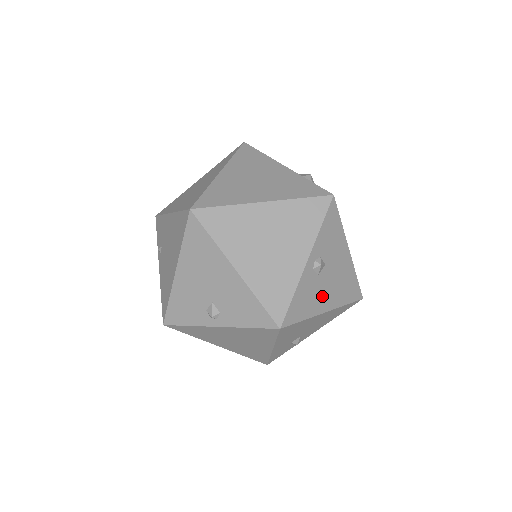
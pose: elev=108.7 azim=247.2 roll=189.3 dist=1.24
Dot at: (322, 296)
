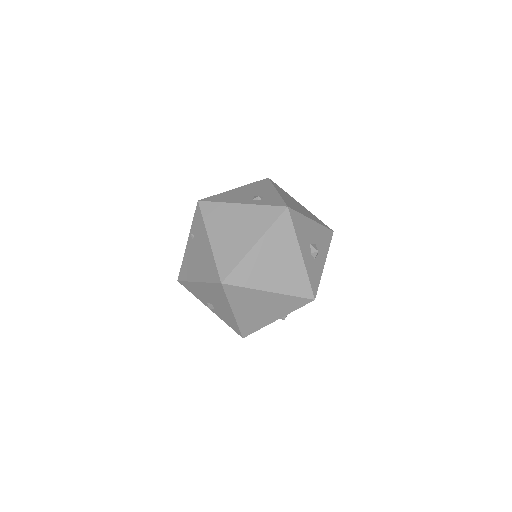
Dot at: occluded
